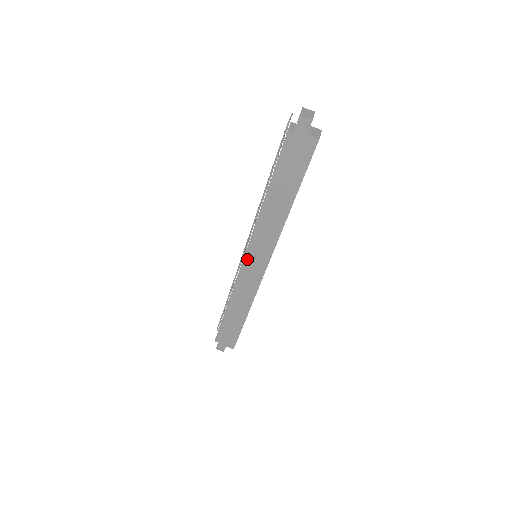
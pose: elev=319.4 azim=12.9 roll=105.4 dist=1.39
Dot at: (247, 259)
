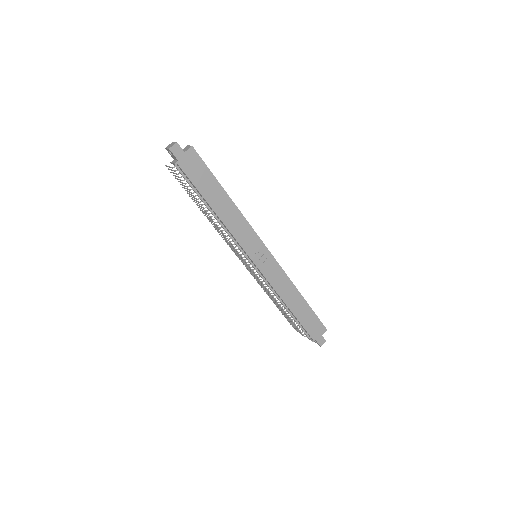
Dot at: (254, 262)
